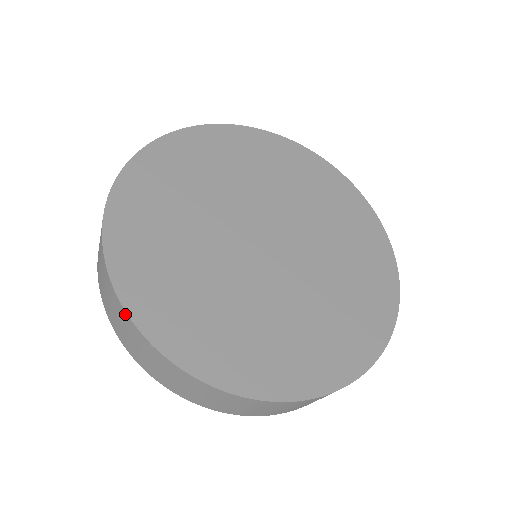
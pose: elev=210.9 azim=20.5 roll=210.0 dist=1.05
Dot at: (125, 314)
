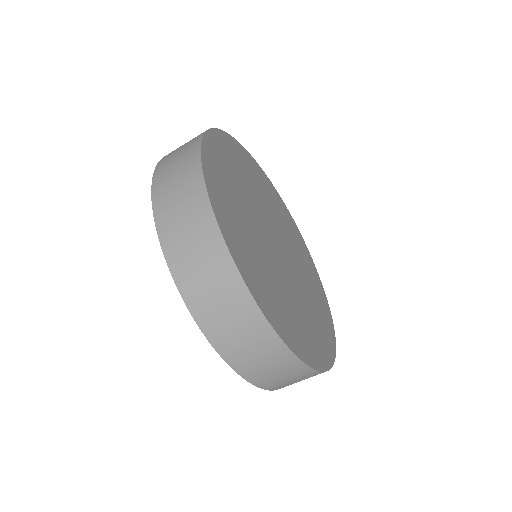
Dot at: (261, 318)
